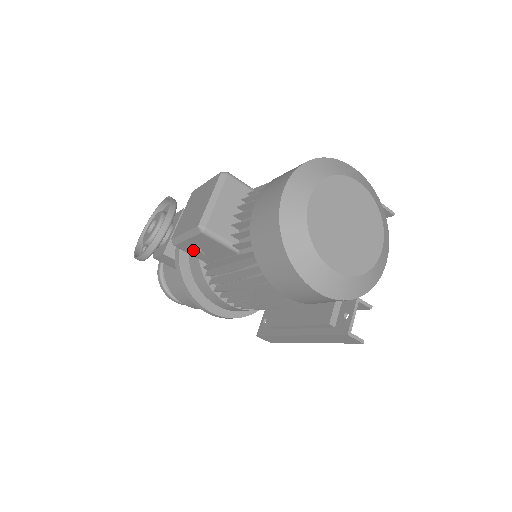
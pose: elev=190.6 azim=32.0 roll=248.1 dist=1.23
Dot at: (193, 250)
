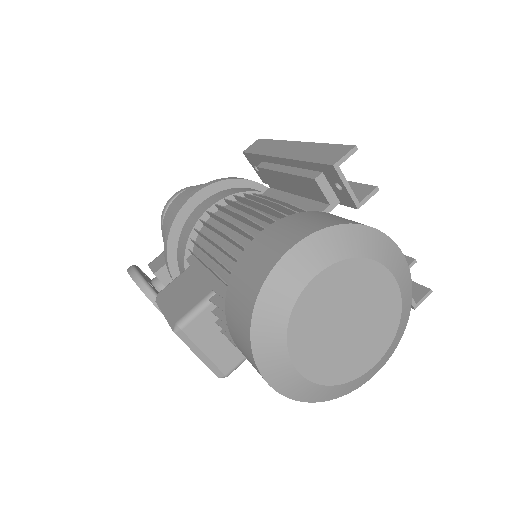
Dot at: occluded
